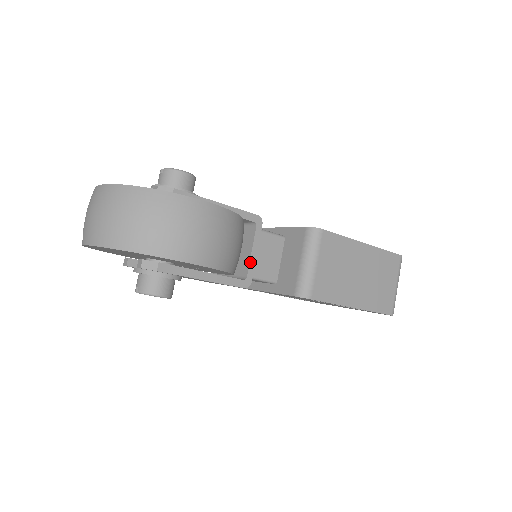
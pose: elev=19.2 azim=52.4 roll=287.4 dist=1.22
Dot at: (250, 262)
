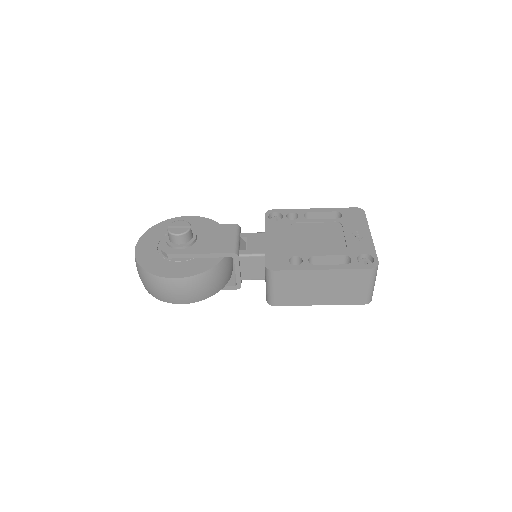
Dot at: (236, 277)
